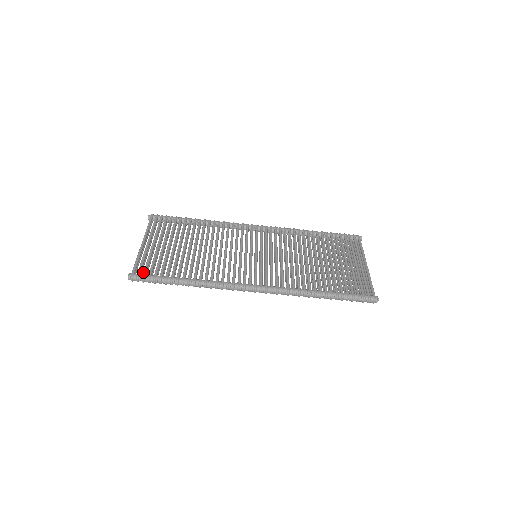
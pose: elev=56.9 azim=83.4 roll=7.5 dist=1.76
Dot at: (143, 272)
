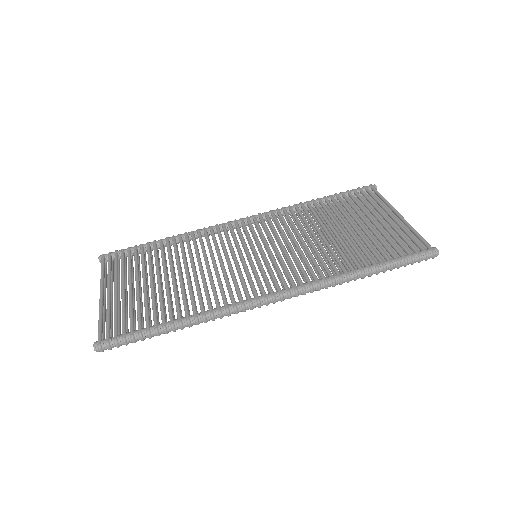
Dot at: occluded
